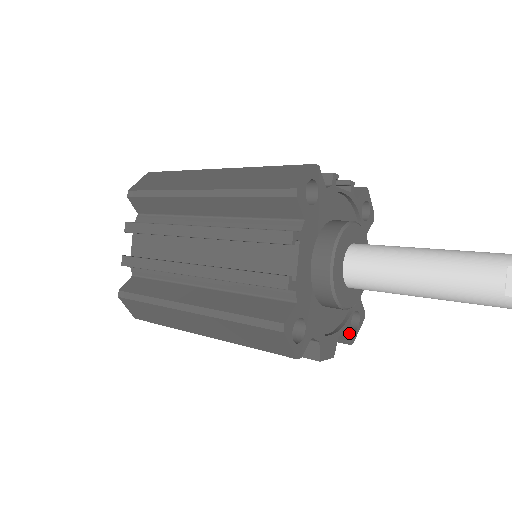
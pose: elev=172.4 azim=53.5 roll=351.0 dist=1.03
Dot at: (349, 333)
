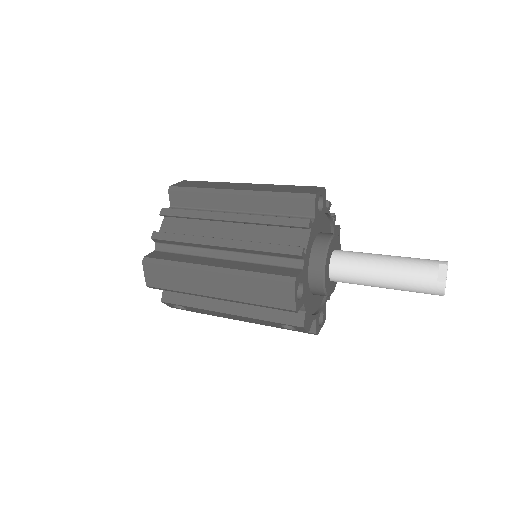
Dot at: (317, 324)
